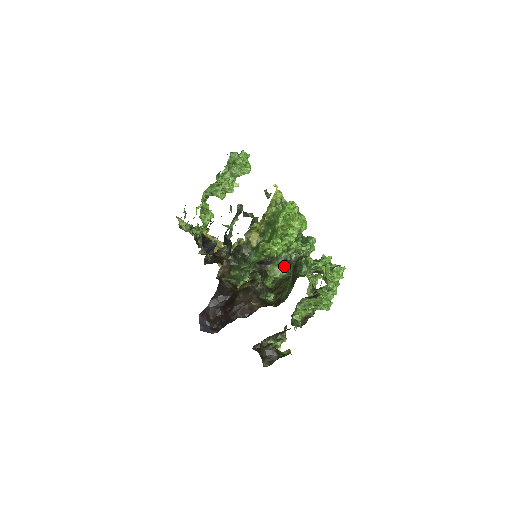
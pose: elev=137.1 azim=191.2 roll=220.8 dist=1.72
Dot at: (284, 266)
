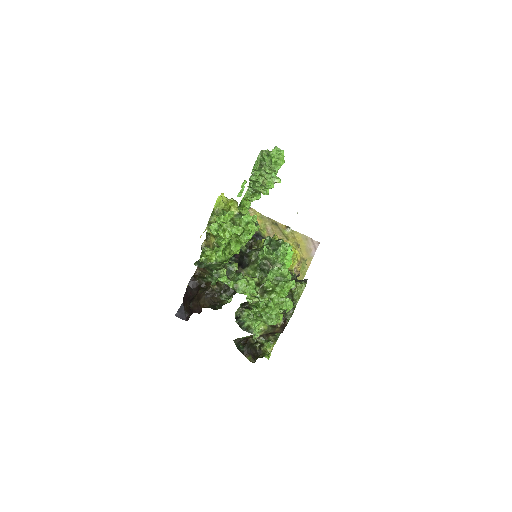
Dot at: (258, 271)
